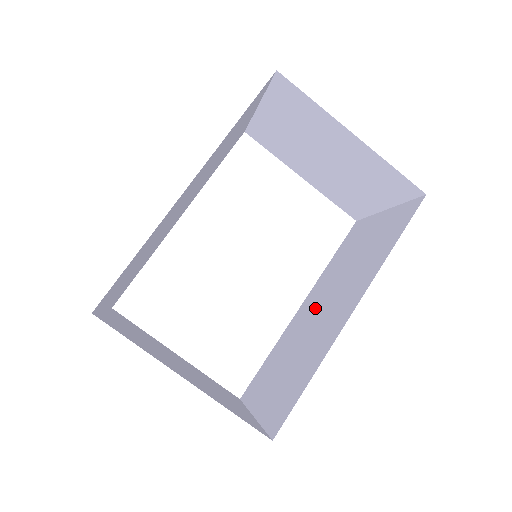
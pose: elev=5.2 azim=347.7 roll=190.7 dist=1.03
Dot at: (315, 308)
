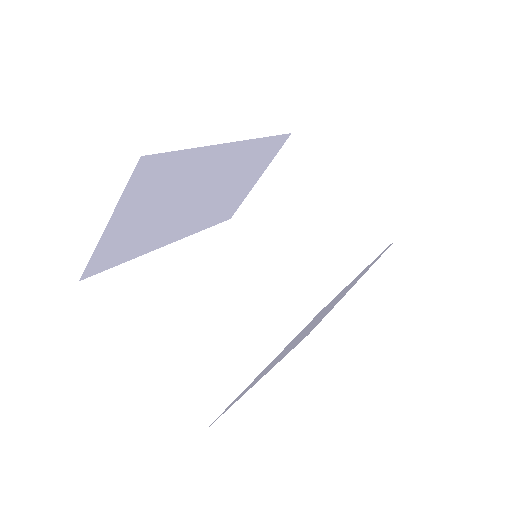
Dot at: (303, 331)
